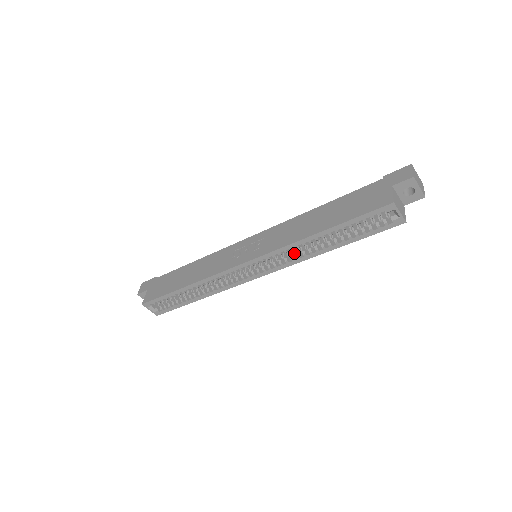
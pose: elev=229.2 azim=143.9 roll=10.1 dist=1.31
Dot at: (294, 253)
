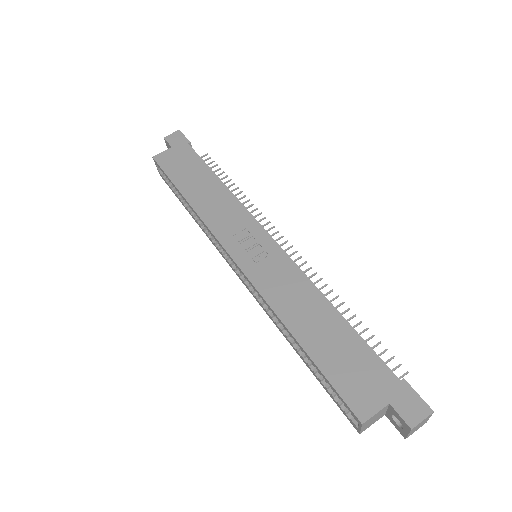
Dot at: occluded
